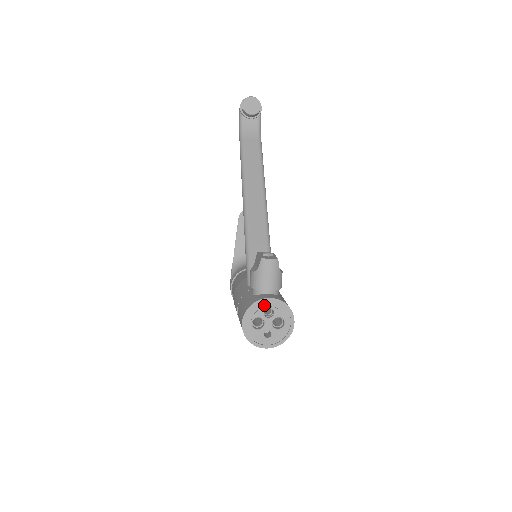
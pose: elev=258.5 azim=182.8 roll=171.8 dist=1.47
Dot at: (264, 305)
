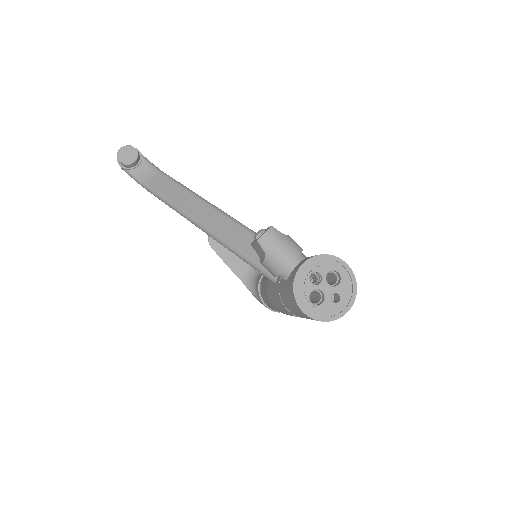
Dot at: (304, 276)
